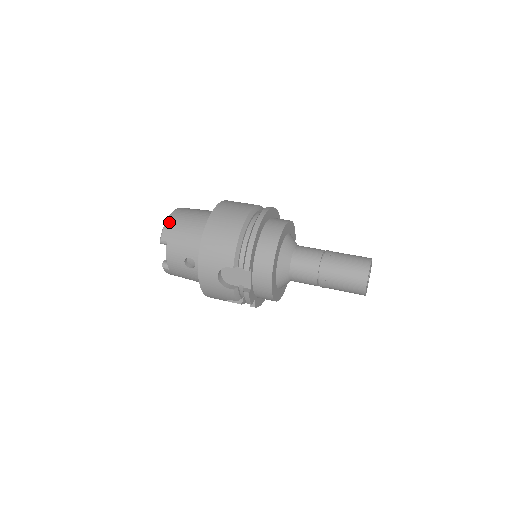
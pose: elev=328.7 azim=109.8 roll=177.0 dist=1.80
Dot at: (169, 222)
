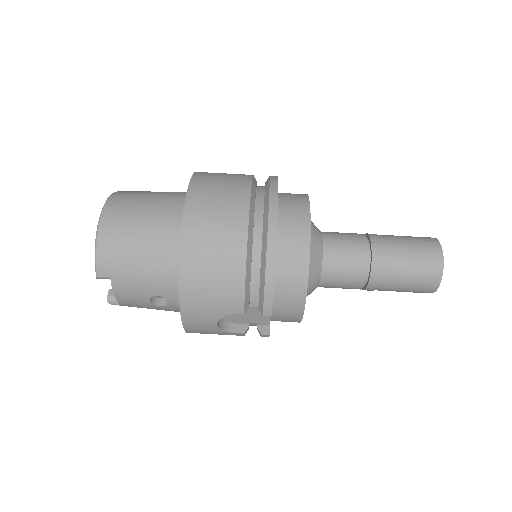
Dot at: (103, 242)
